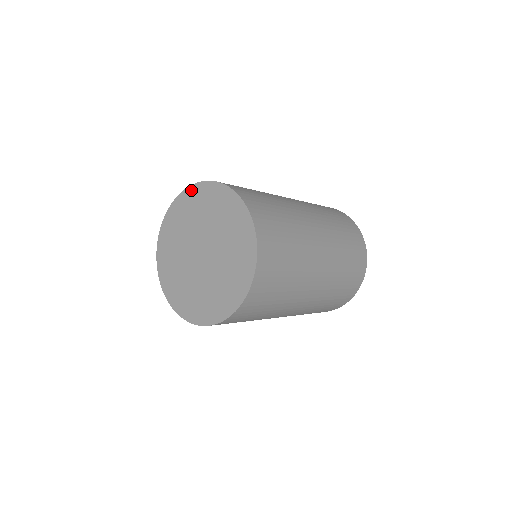
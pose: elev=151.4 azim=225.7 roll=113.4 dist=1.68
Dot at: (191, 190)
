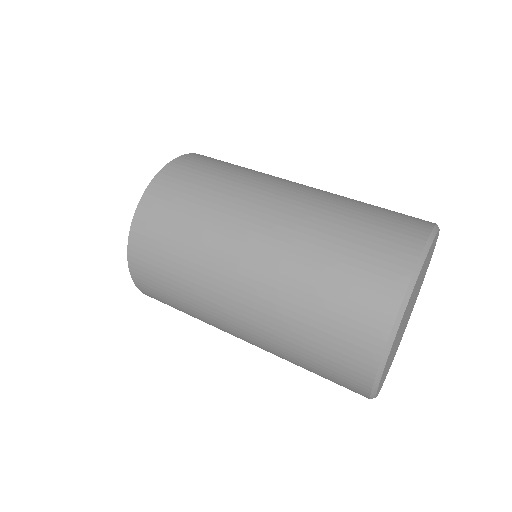
Dot at: occluded
